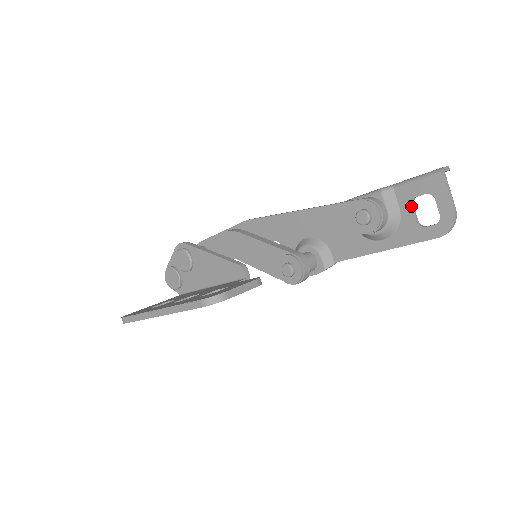
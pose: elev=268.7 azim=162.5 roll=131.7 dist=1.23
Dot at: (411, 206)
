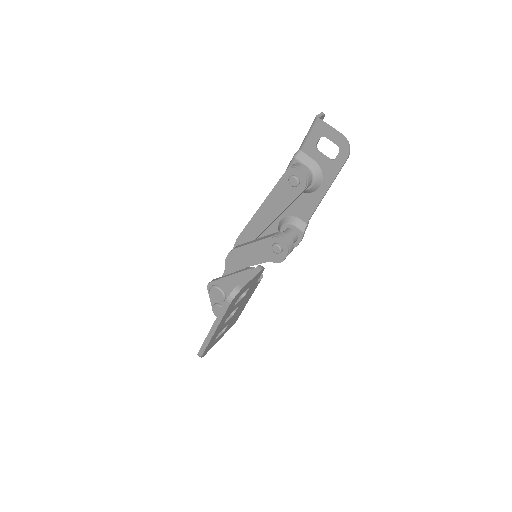
Dot at: (318, 153)
